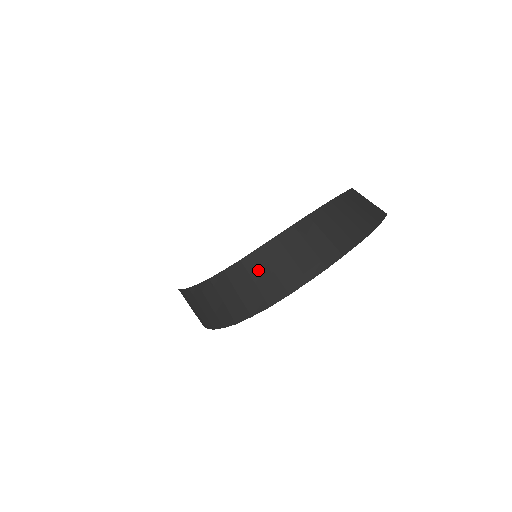
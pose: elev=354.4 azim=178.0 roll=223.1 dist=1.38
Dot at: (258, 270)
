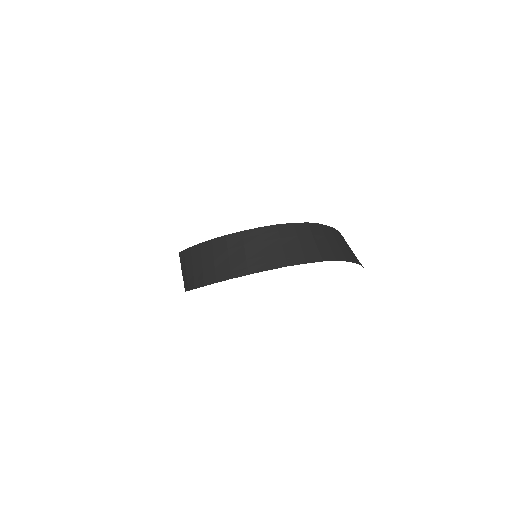
Dot at: (270, 240)
